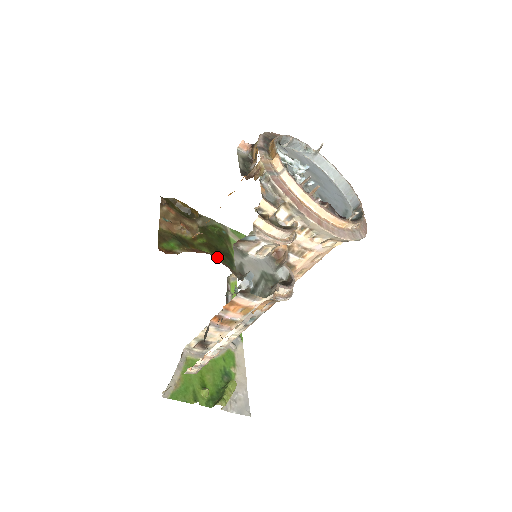
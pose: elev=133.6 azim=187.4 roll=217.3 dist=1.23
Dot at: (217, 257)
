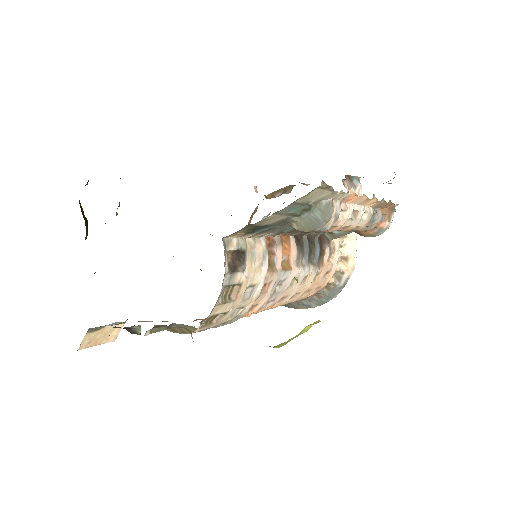
Dot at: occluded
